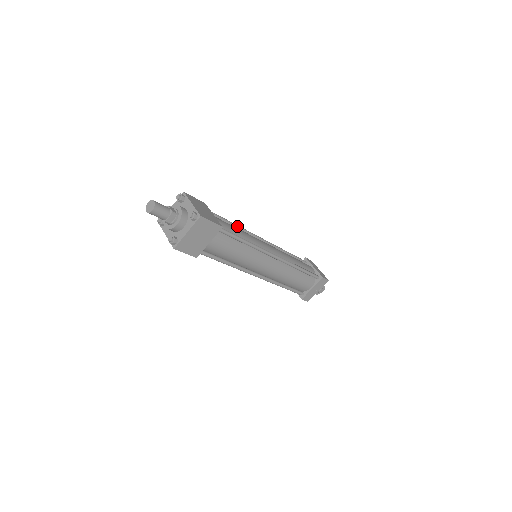
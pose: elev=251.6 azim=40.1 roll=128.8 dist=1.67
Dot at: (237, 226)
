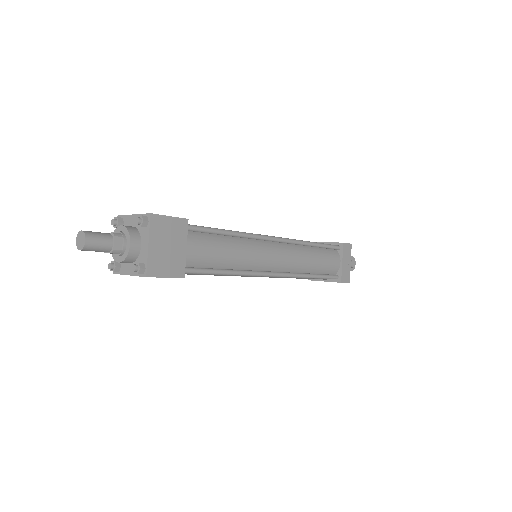
Dot at: occluded
